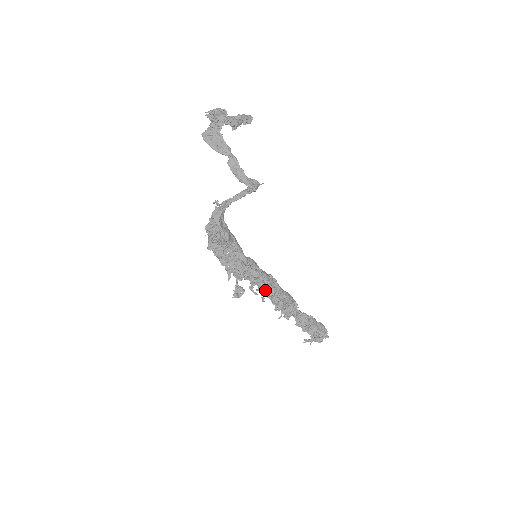
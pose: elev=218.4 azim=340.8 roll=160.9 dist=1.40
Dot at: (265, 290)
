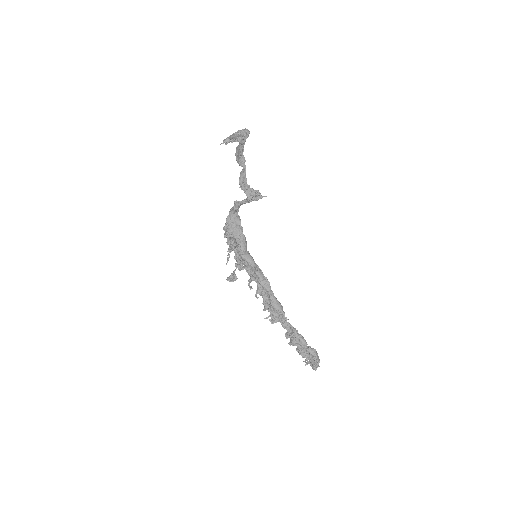
Dot at: (258, 288)
